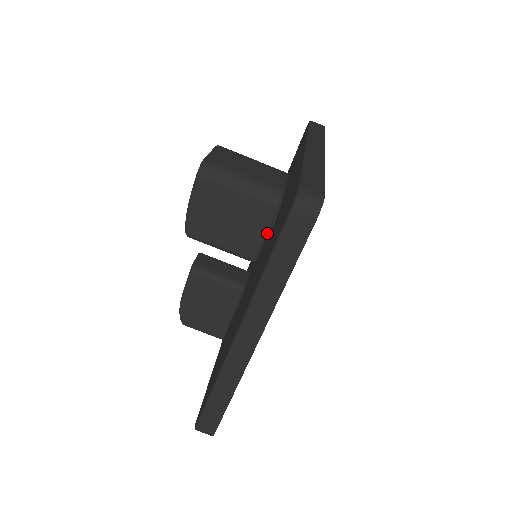
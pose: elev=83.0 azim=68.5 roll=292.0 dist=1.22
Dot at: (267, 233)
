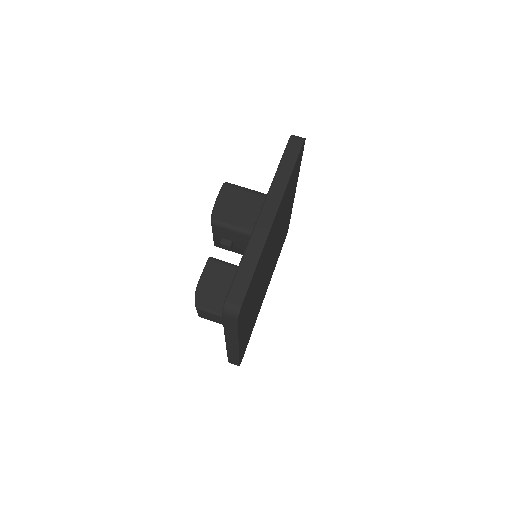
Dot at: occluded
